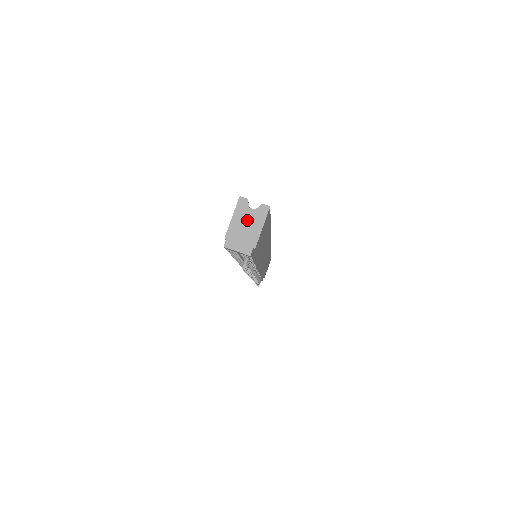
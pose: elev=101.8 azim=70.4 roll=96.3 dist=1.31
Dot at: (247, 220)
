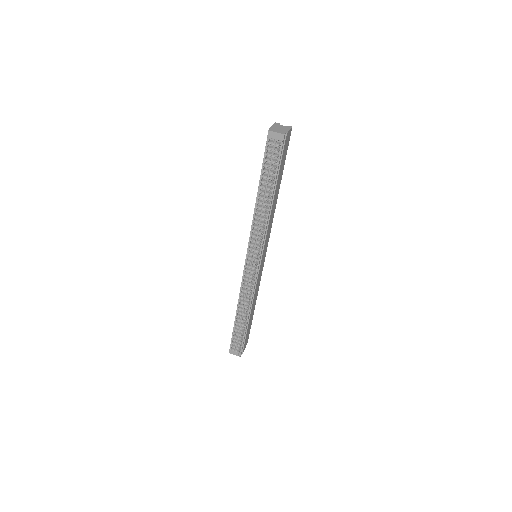
Dot at: (280, 127)
